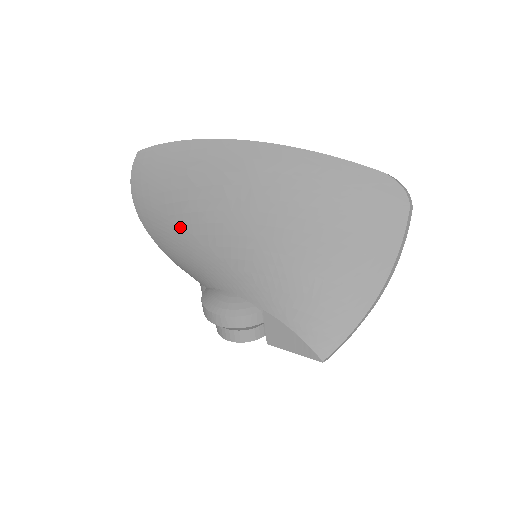
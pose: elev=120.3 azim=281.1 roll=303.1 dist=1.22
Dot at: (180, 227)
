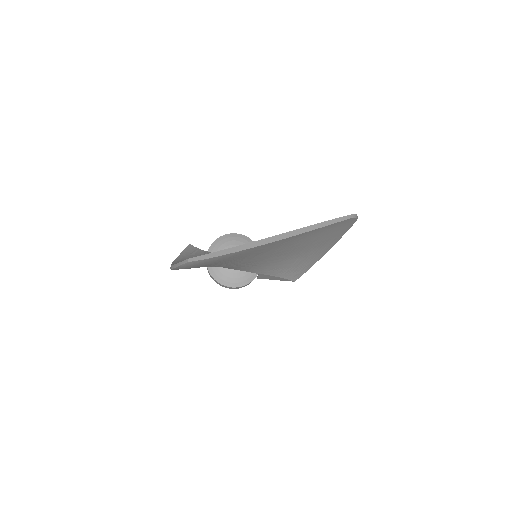
Dot at: occluded
